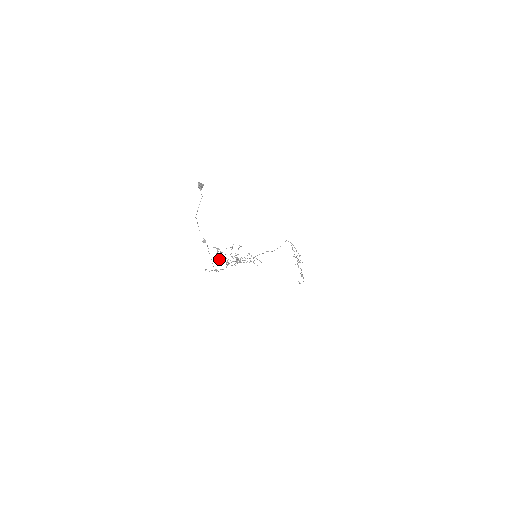
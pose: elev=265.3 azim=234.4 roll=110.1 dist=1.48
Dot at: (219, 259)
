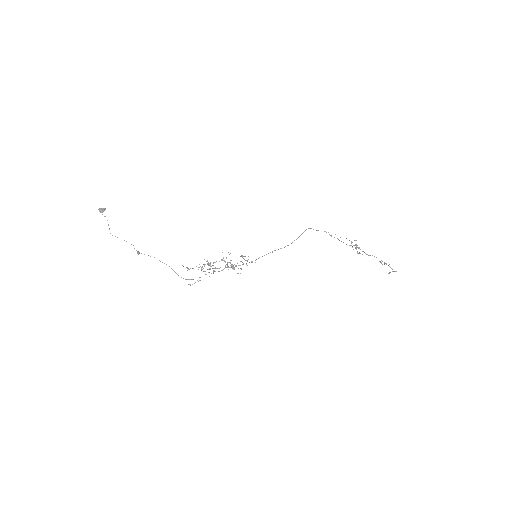
Dot at: occluded
